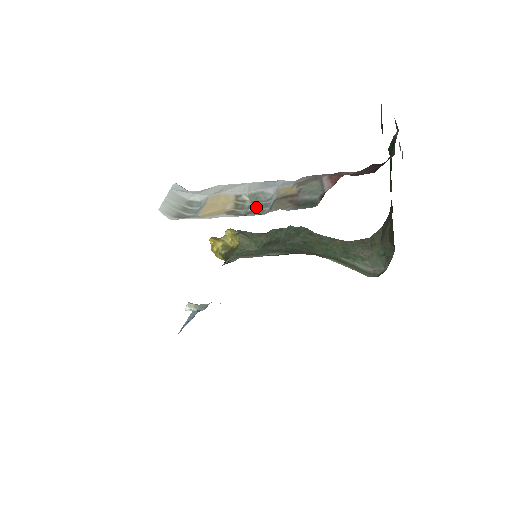
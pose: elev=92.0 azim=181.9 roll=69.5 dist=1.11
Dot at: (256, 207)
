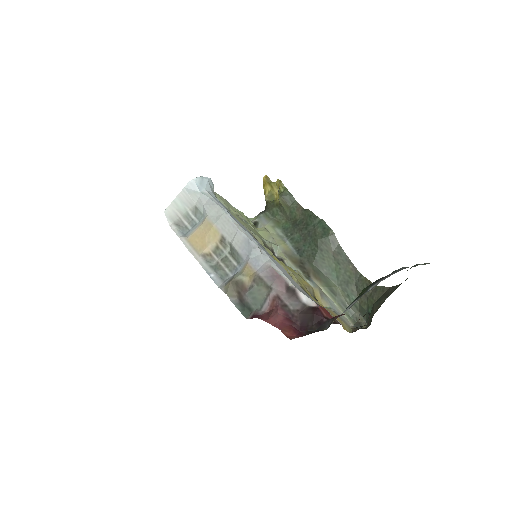
Dot at: (226, 265)
